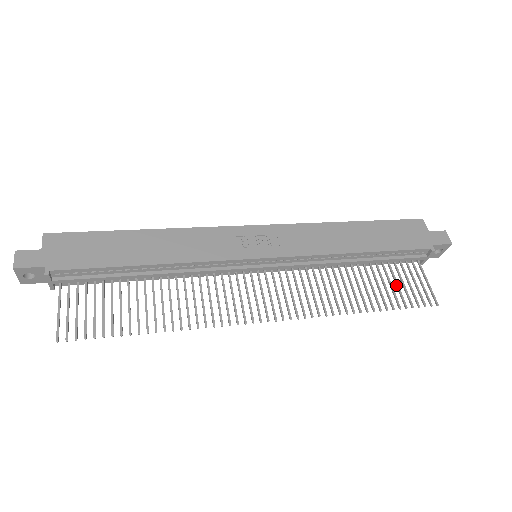
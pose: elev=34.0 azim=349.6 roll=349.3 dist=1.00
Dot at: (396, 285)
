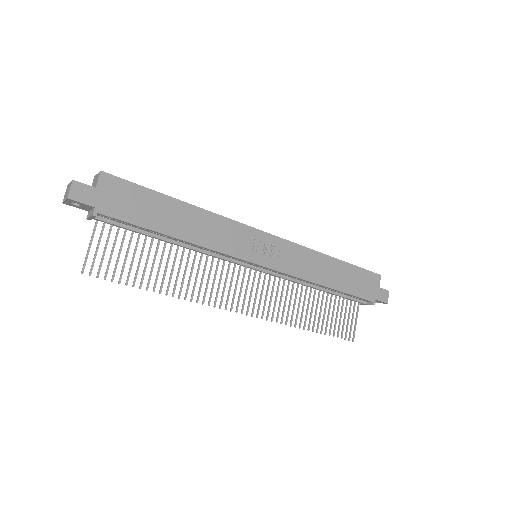
Dot at: (336, 316)
